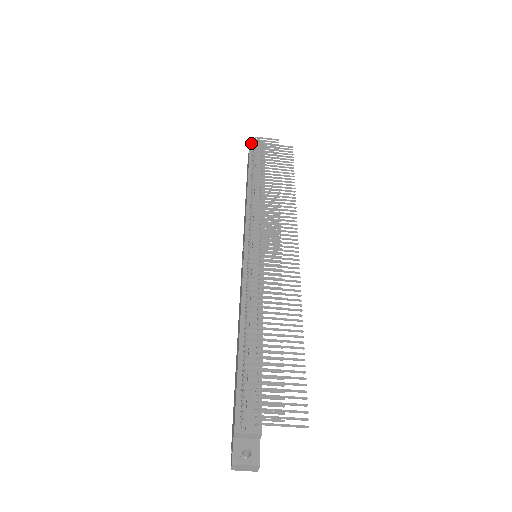
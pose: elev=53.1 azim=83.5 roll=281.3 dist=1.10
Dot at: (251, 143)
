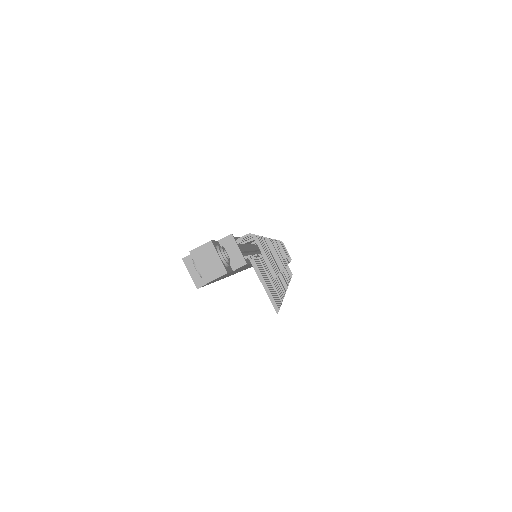
Dot at: occluded
